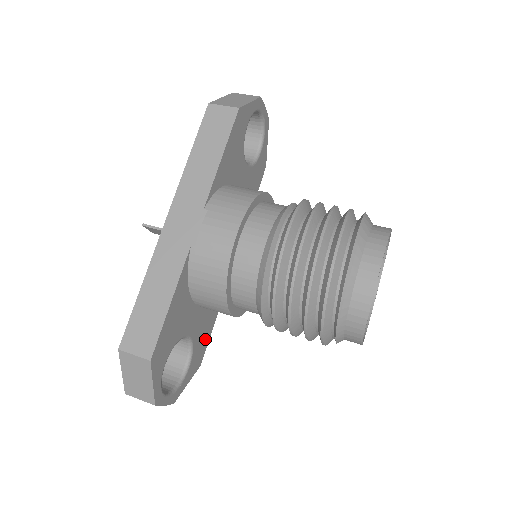
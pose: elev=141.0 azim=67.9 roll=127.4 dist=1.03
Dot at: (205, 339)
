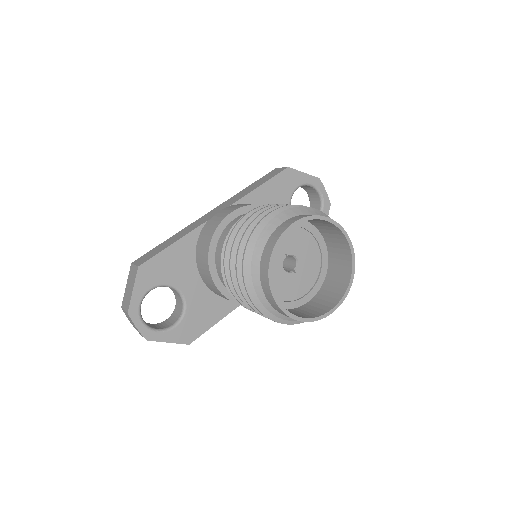
Dot at: (202, 324)
